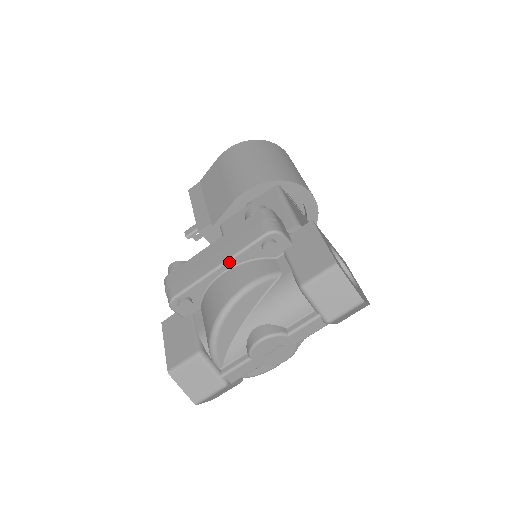
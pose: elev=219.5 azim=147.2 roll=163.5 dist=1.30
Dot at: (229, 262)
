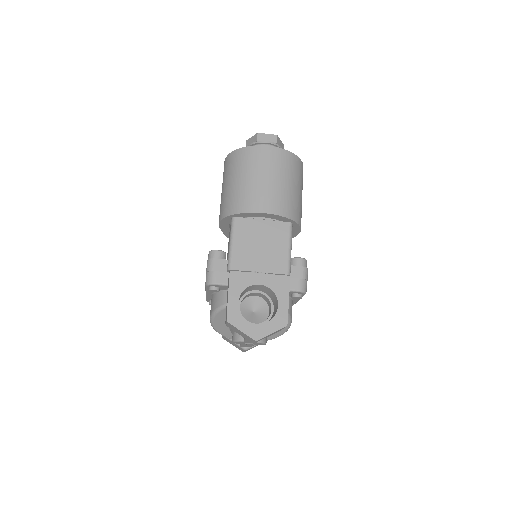
Dot at: (207, 293)
